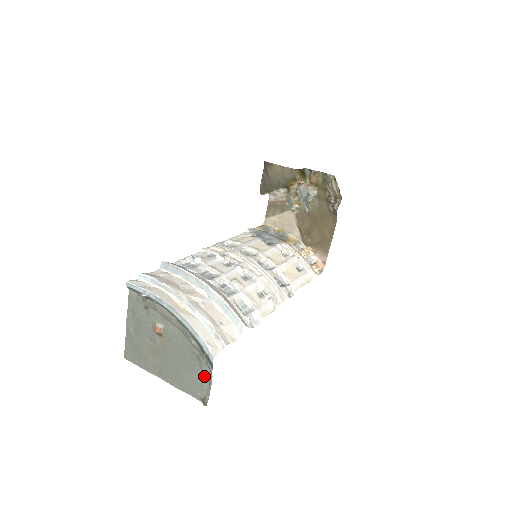
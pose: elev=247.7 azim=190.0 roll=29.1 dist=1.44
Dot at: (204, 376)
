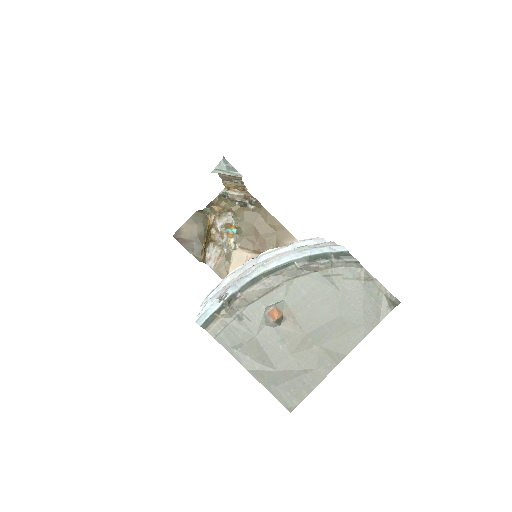
Dot at: (359, 281)
